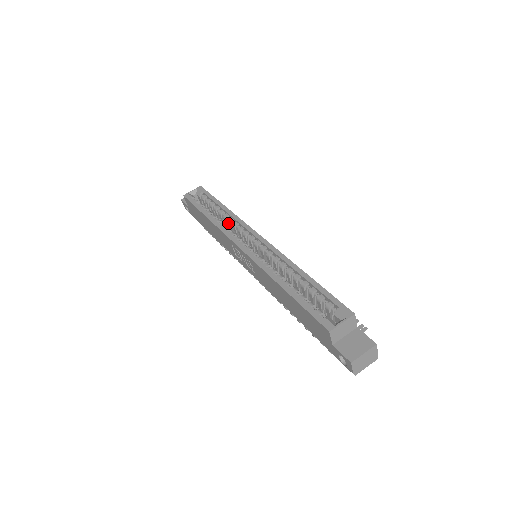
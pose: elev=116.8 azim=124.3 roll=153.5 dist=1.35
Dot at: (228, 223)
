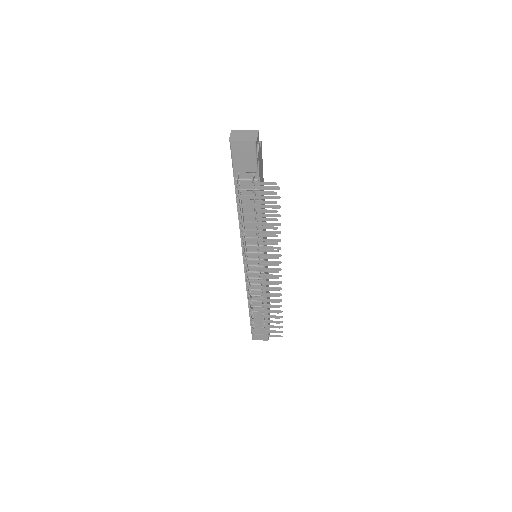
Dot at: occluded
